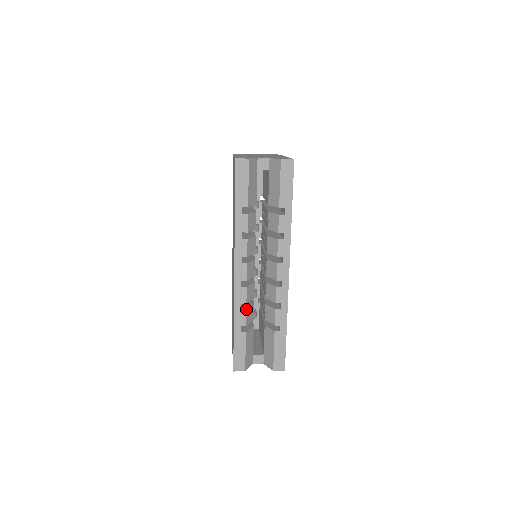
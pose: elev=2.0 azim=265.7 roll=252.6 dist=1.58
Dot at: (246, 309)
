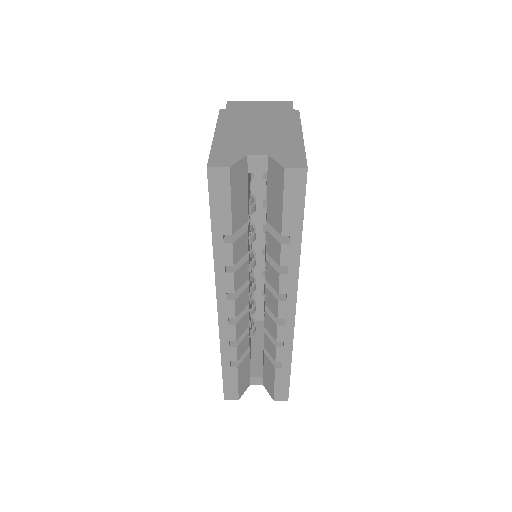
Dot at: (236, 346)
